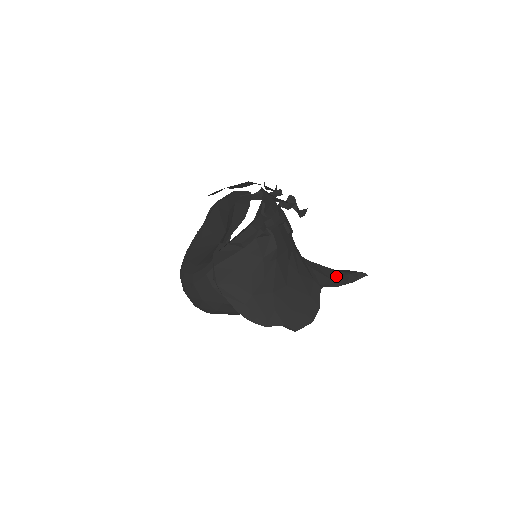
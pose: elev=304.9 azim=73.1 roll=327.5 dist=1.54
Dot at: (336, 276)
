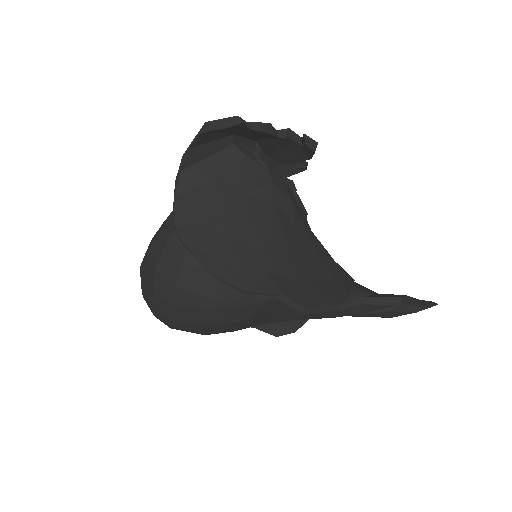
Dot at: (383, 294)
